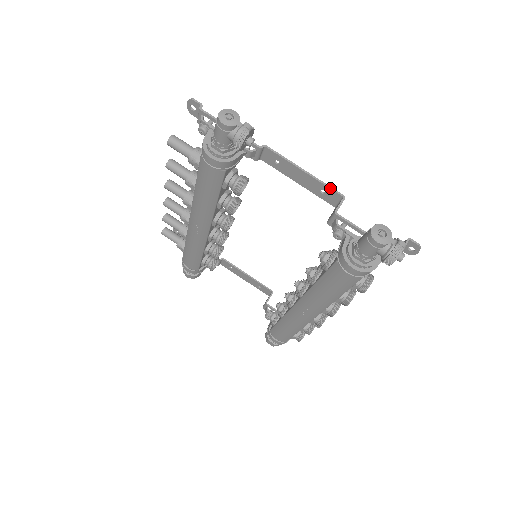
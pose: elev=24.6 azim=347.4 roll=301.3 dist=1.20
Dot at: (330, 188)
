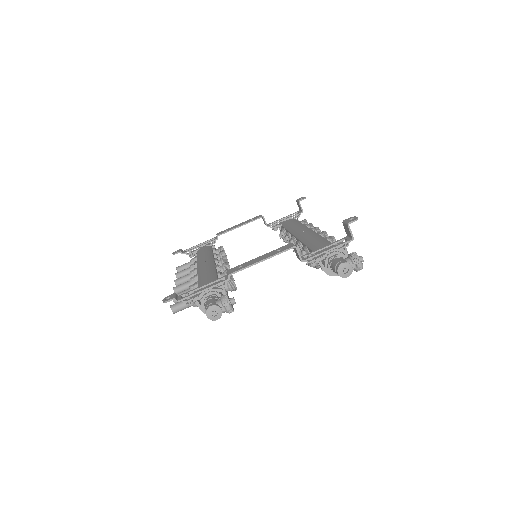
Dot at: occluded
